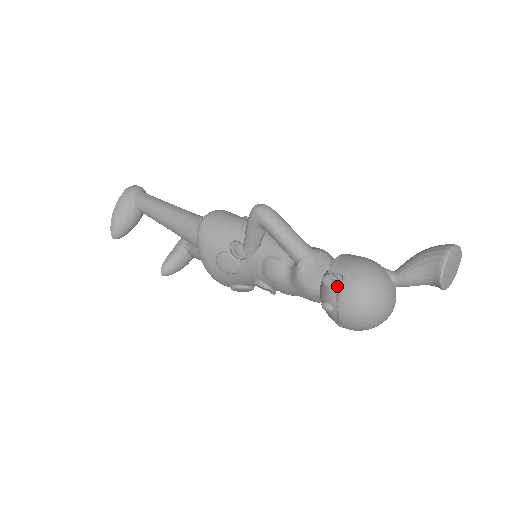
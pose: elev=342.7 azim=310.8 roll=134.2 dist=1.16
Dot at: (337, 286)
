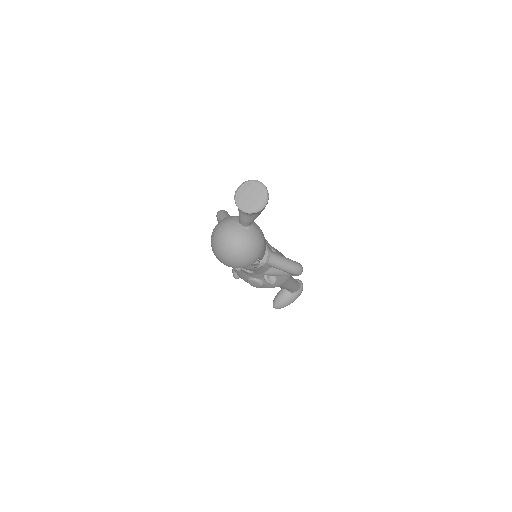
Dot at: occluded
